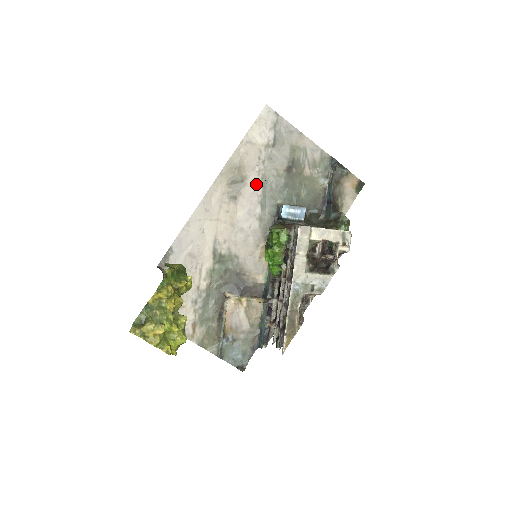
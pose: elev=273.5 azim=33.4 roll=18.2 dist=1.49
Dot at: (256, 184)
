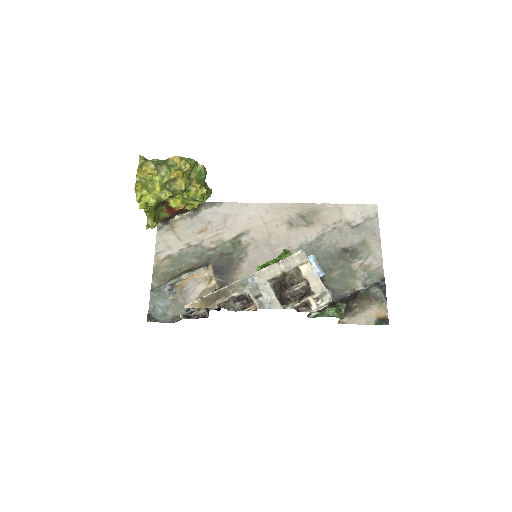
Dot at: (314, 233)
